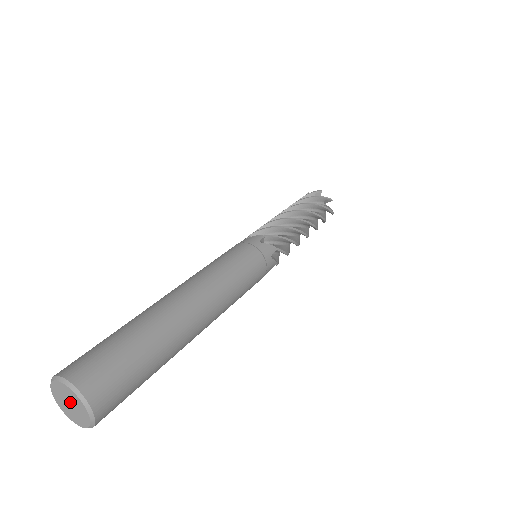
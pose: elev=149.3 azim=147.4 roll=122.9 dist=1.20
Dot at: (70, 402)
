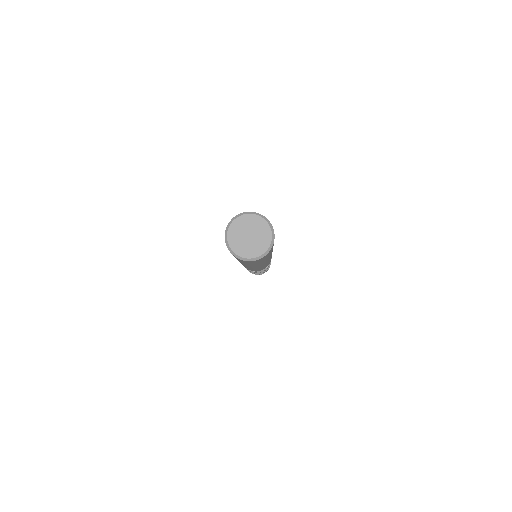
Dot at: (249, 232)
